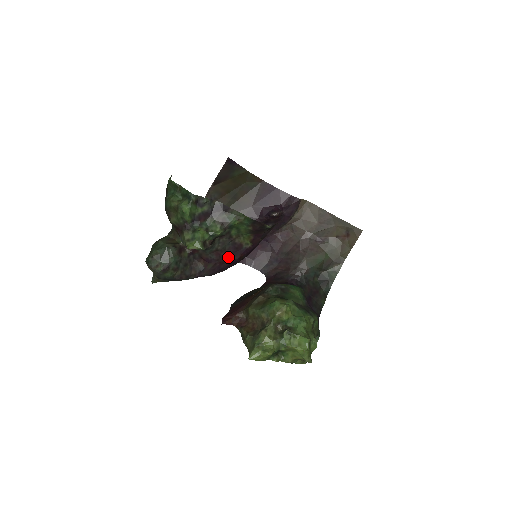
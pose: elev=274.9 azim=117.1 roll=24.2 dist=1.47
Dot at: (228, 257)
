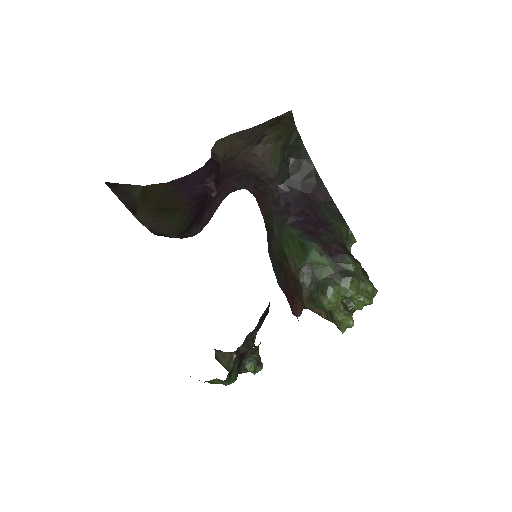
Dot at: (263, 320)
